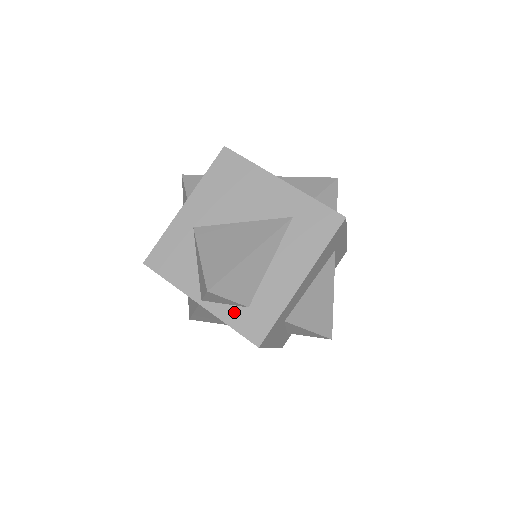
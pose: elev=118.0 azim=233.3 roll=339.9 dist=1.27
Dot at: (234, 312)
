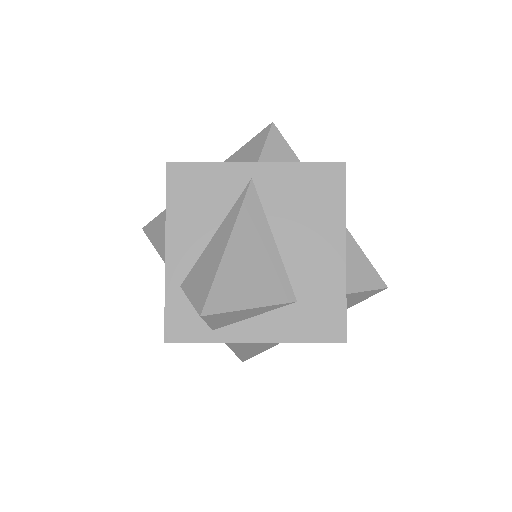
Dot at: occluded
